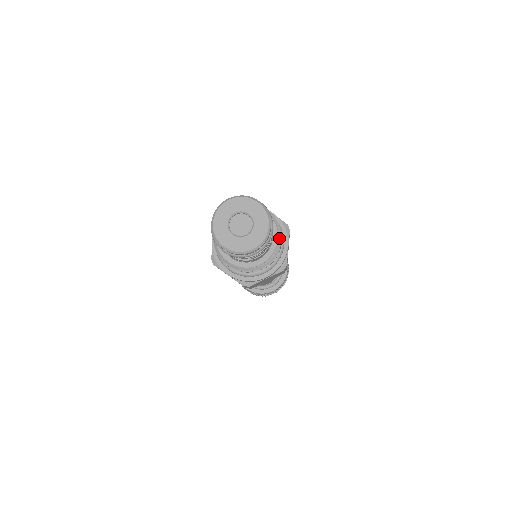
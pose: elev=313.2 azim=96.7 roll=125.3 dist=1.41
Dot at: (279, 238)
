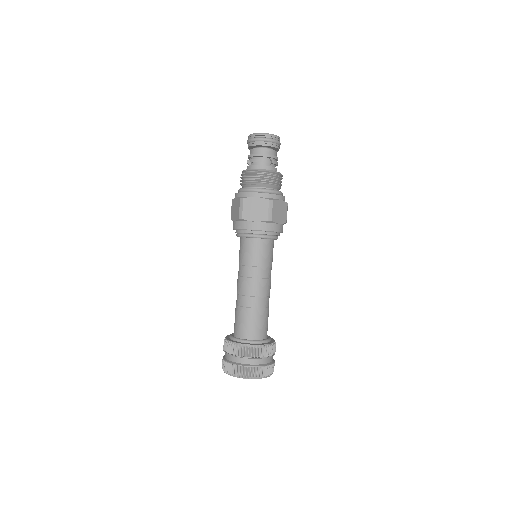
Dot at: occluded
